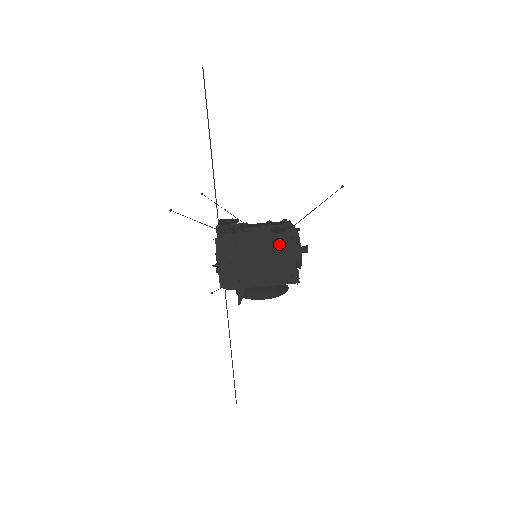
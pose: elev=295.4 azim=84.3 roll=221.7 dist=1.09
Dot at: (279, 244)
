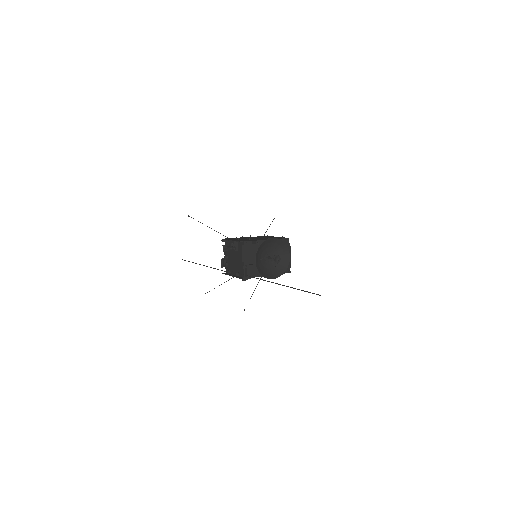
Dot at: occluded
